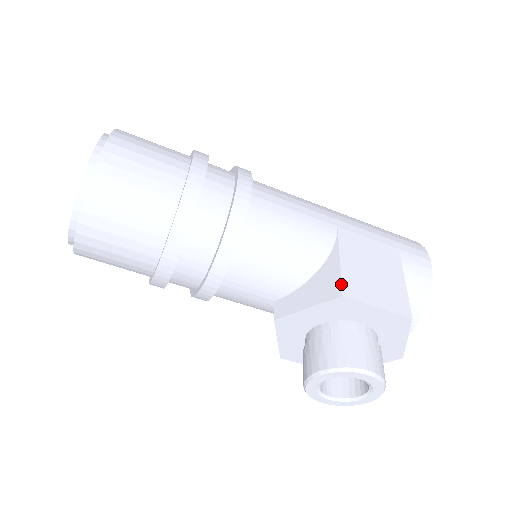
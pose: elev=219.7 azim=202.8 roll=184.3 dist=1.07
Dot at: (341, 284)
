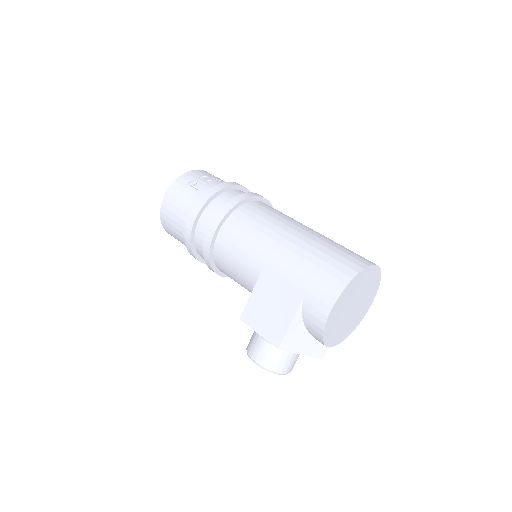
Dot at: (243, 311)
